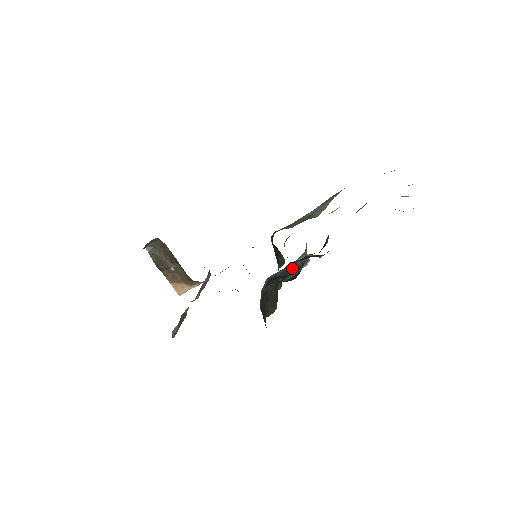
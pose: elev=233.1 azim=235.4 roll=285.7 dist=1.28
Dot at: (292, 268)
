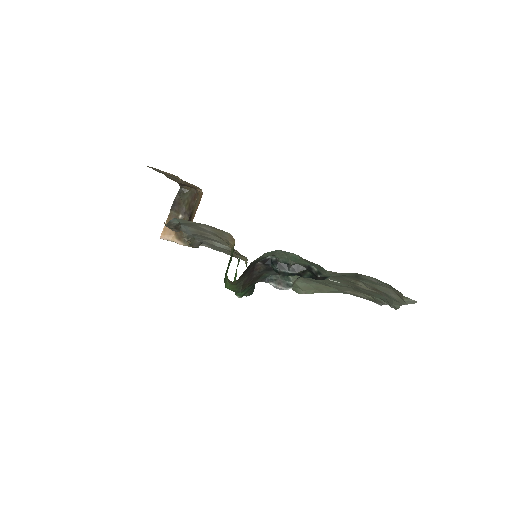
Dot at: (294, 266)
